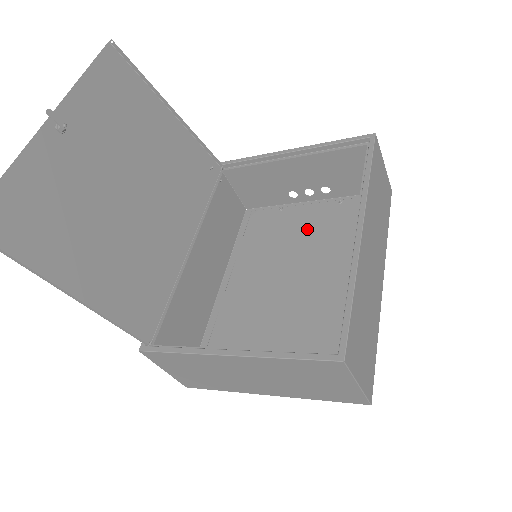
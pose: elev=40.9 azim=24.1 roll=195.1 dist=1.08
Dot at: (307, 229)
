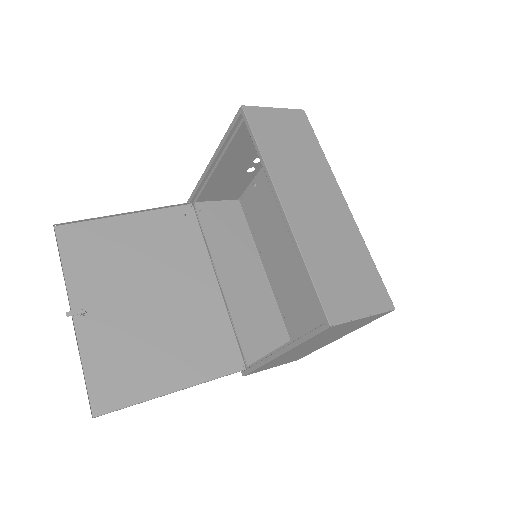
Dot at: occluded
